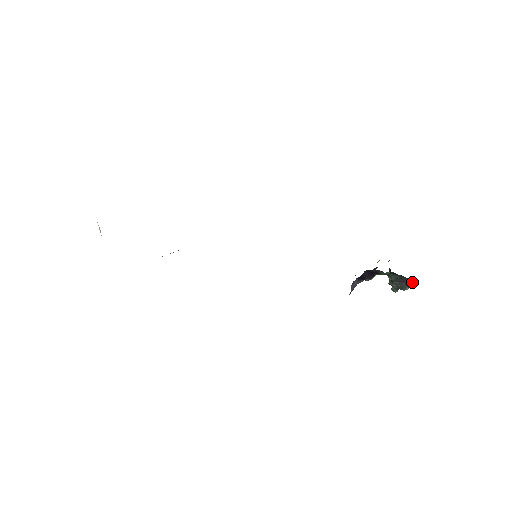
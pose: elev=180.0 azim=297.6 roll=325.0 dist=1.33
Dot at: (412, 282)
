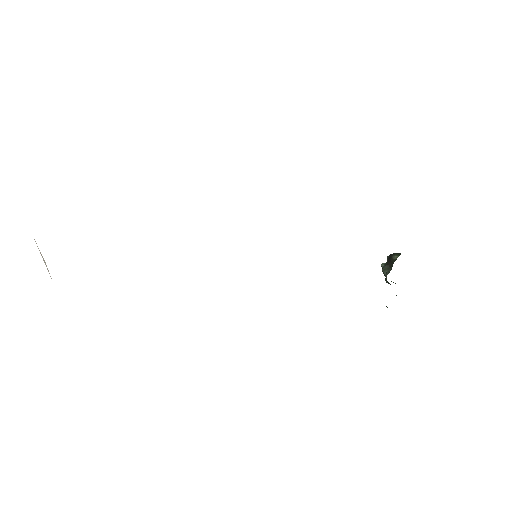
Dot at: occluded
